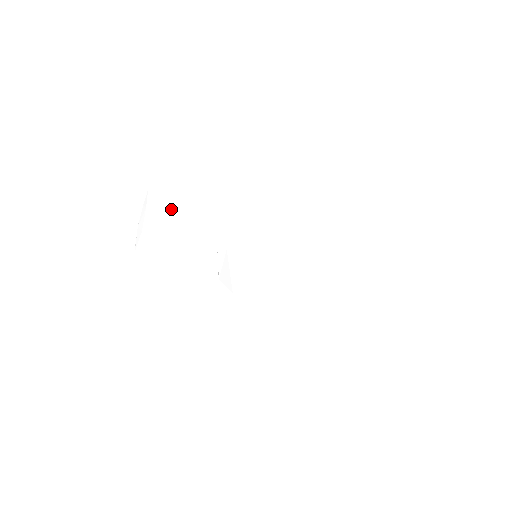
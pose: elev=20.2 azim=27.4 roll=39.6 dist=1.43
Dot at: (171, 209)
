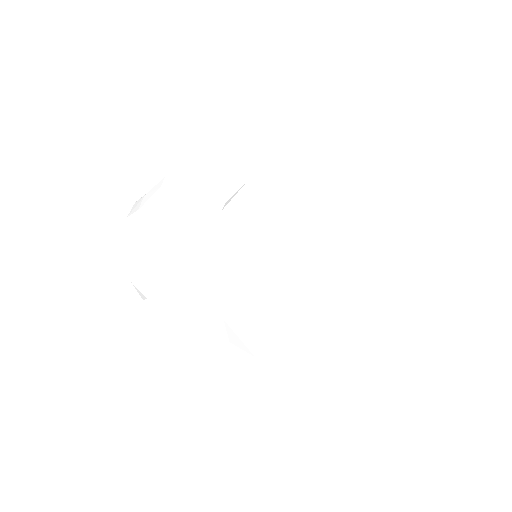
Dot at: (198, 217)
